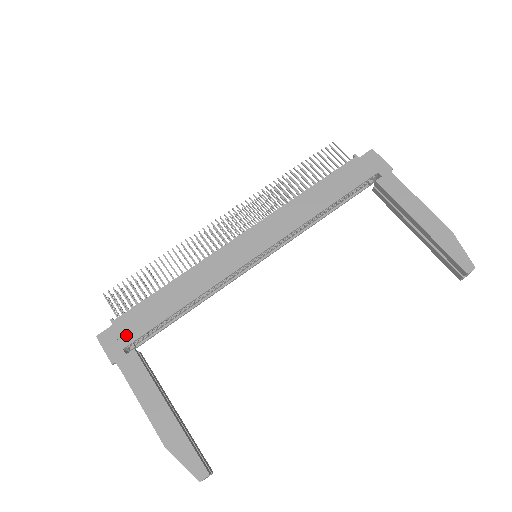
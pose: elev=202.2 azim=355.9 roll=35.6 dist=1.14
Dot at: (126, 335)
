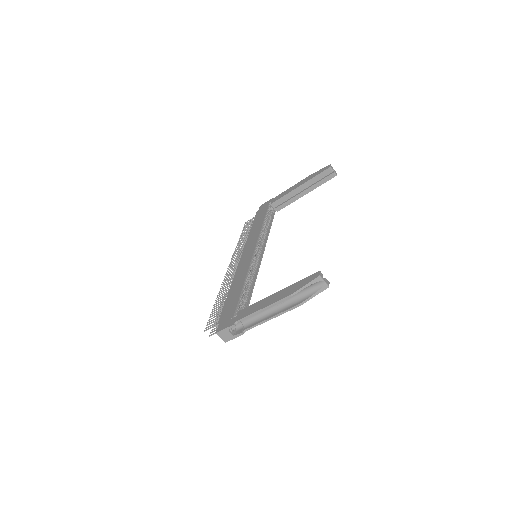
Dot at: (229, 316)
